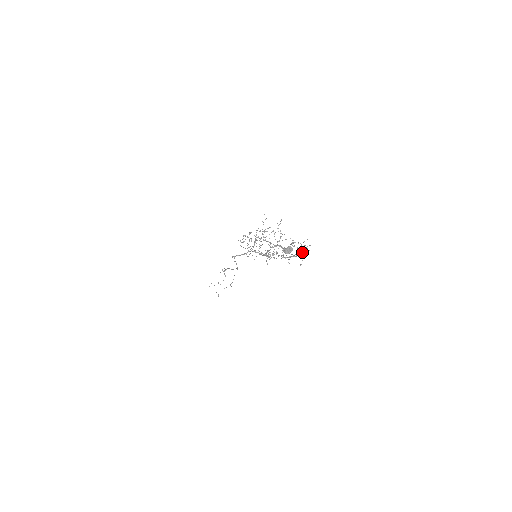
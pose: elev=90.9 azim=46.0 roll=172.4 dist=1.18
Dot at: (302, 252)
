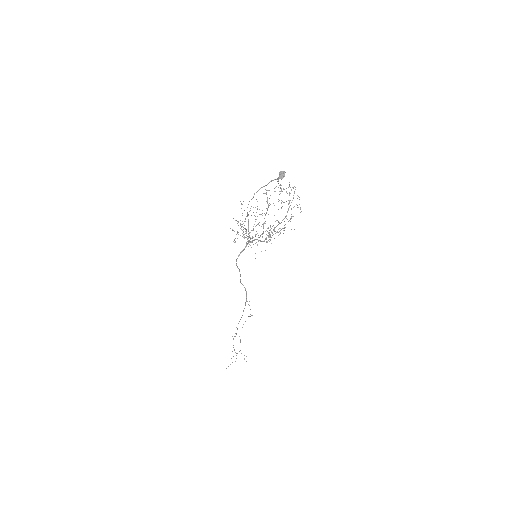
Dot at: occluded
